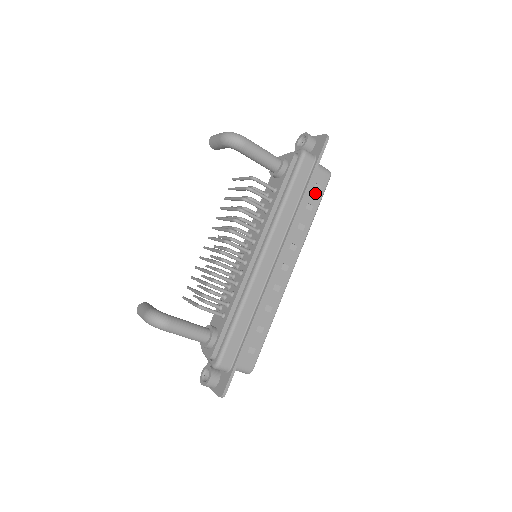
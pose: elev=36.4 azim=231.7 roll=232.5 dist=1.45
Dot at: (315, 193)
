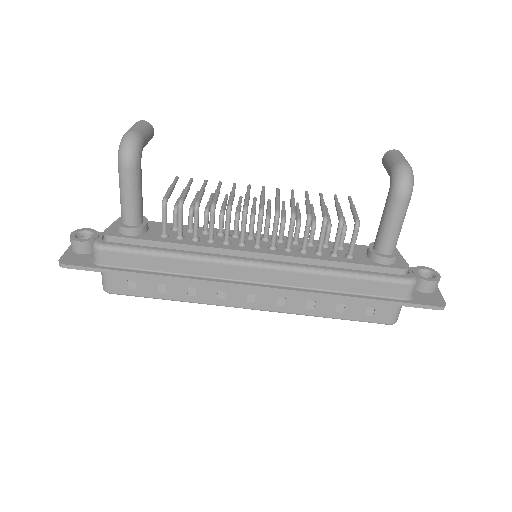
Dot at: (361, 311)
